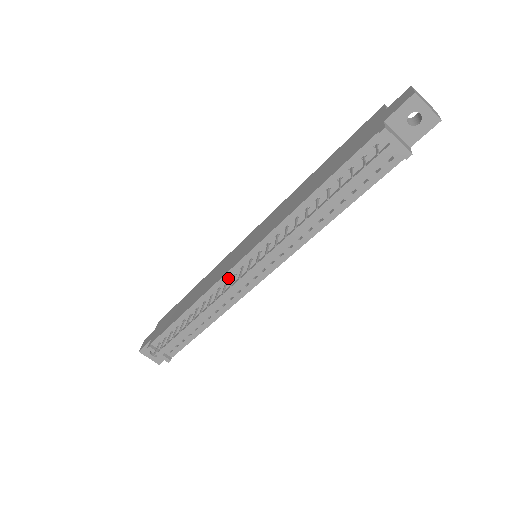
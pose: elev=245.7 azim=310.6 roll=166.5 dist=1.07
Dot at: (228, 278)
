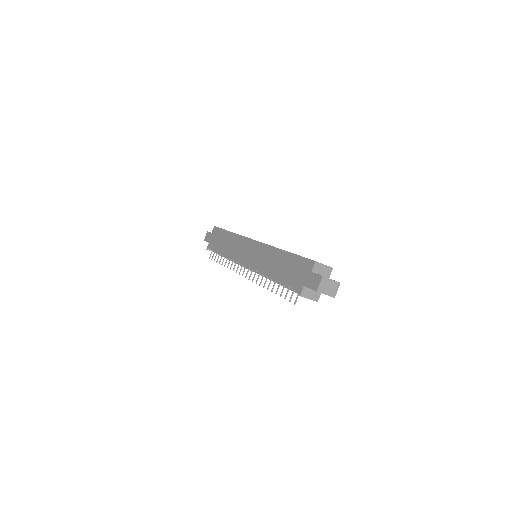
Dot at: occluded
